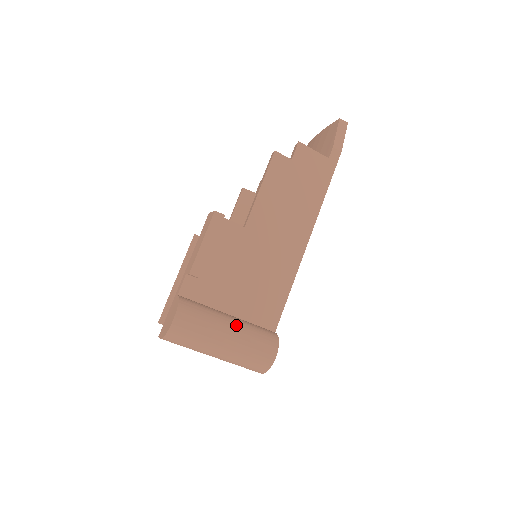
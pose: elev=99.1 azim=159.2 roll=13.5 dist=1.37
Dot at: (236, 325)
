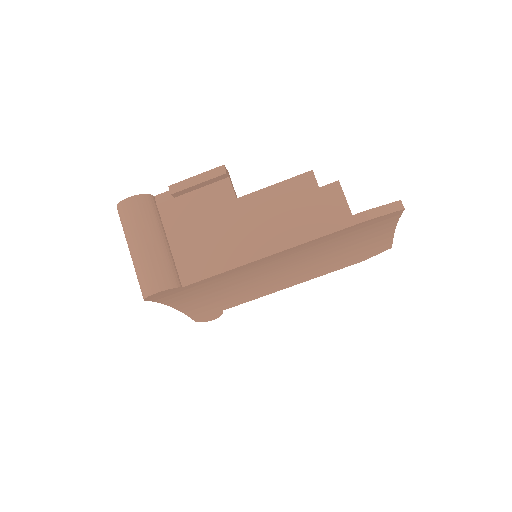
Dot at: (158, 245)
